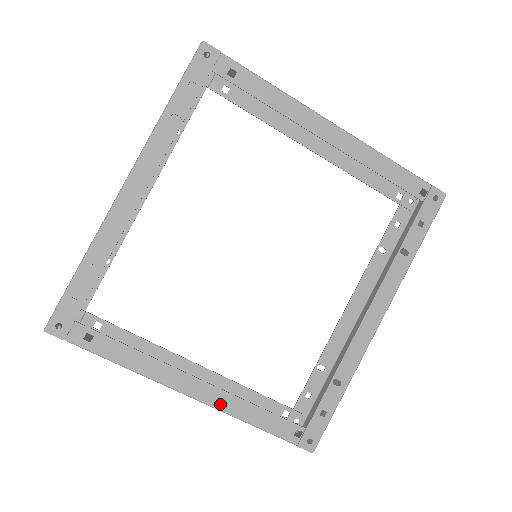
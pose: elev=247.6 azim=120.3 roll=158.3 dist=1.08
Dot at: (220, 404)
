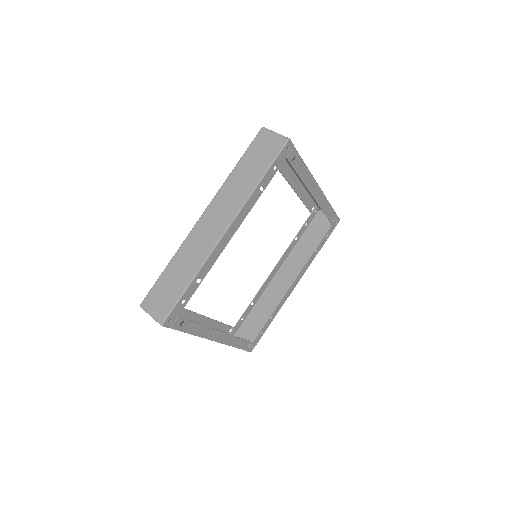
Dot at: (226, 341)
